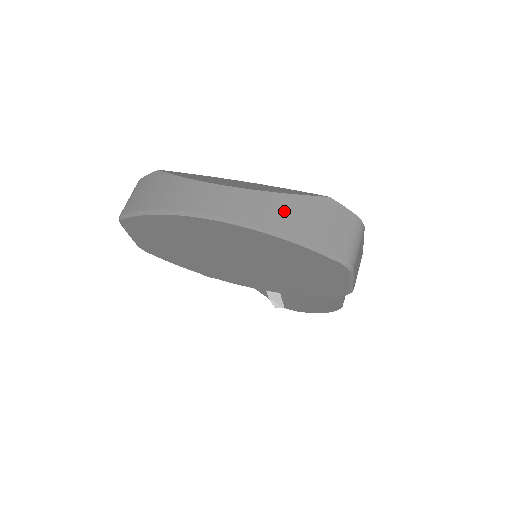
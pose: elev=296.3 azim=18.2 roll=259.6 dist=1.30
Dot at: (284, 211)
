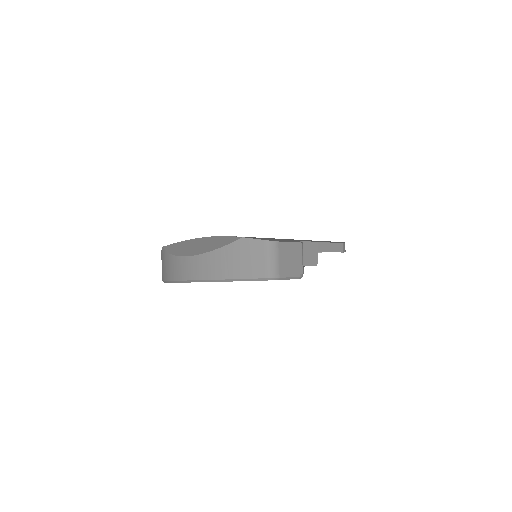
Dot at: (219, 263)
